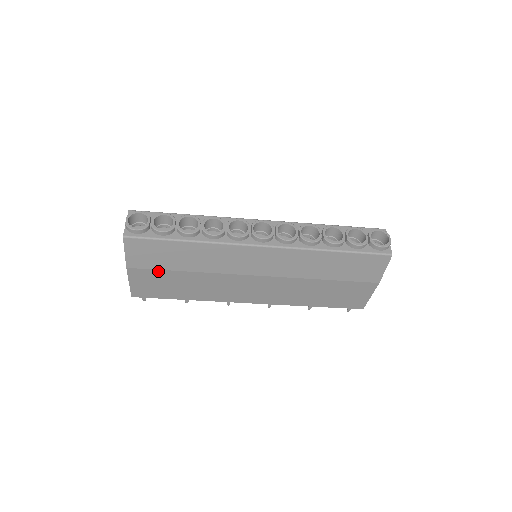
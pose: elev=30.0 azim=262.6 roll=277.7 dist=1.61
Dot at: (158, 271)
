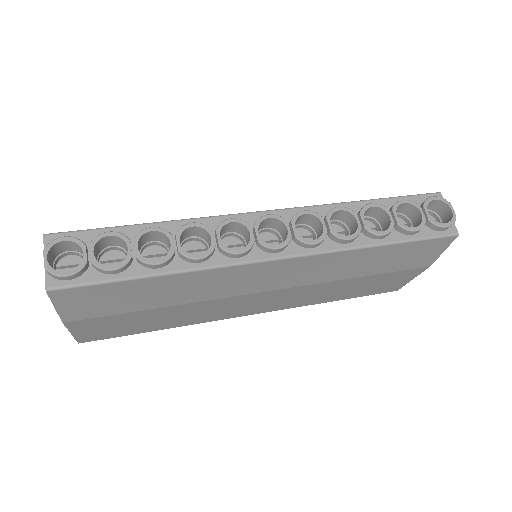
Dot at: (115, 315)
